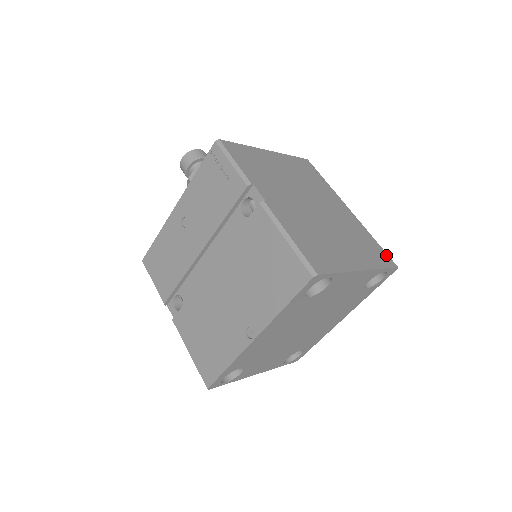
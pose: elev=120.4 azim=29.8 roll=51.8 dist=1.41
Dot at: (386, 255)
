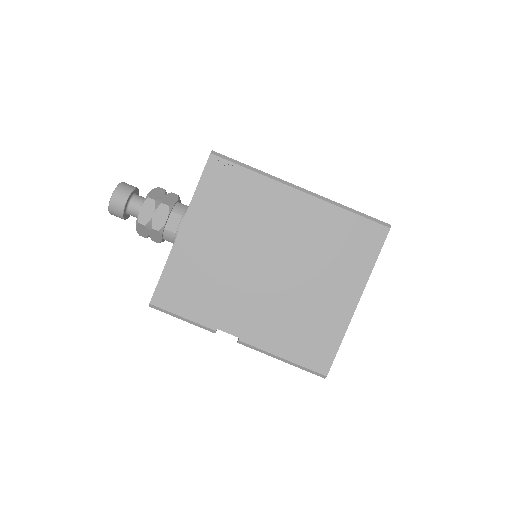
Dot at: (371, 225)
